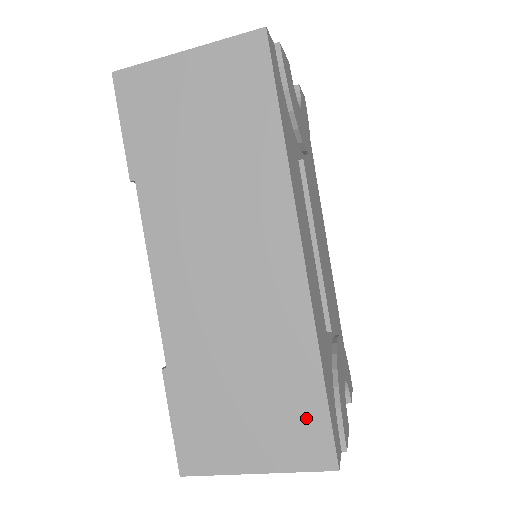
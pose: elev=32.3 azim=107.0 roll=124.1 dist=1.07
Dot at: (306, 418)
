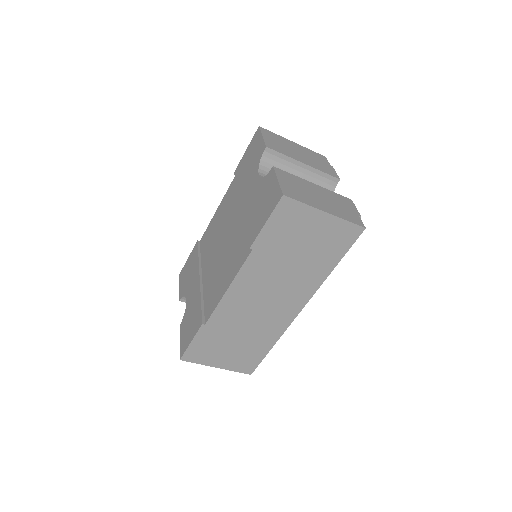
Dot at: (253, 358)
